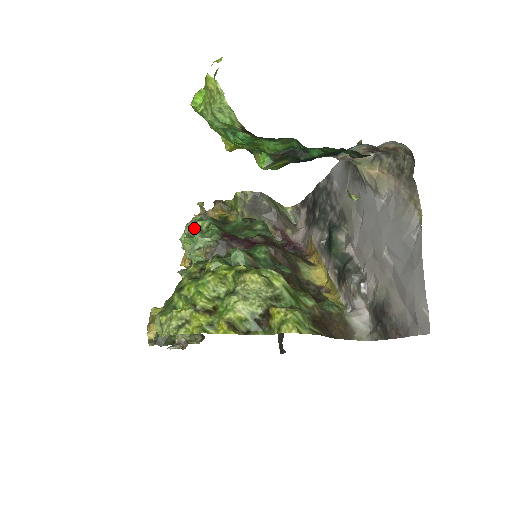
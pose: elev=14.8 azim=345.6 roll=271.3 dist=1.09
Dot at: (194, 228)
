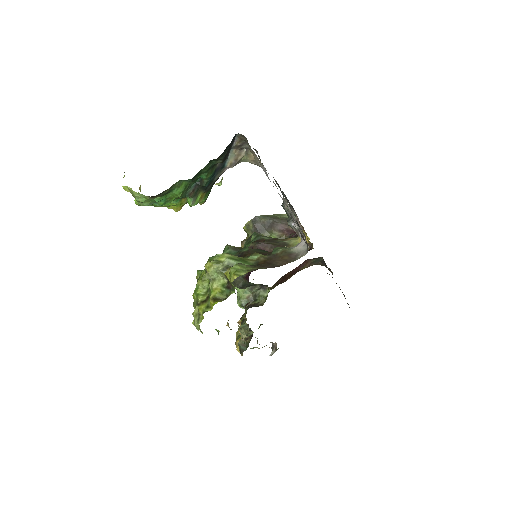
Dot at: occluded
